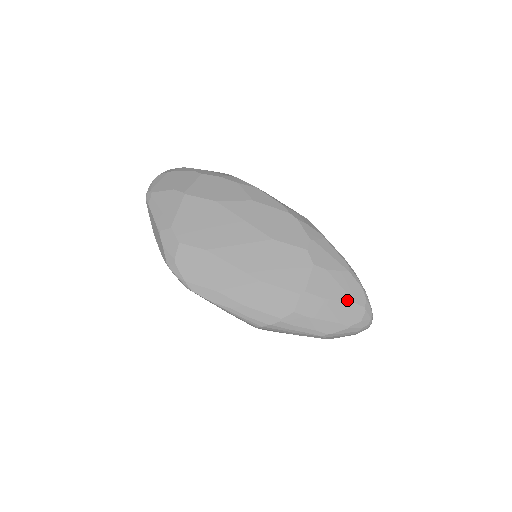
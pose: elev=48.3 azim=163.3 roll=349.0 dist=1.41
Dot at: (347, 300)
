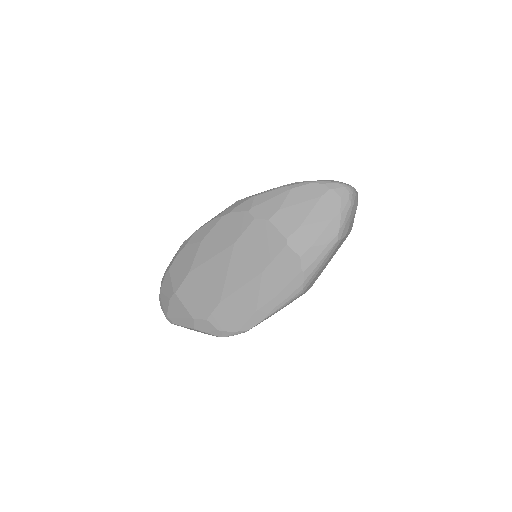
Dot at: (314, 203)
